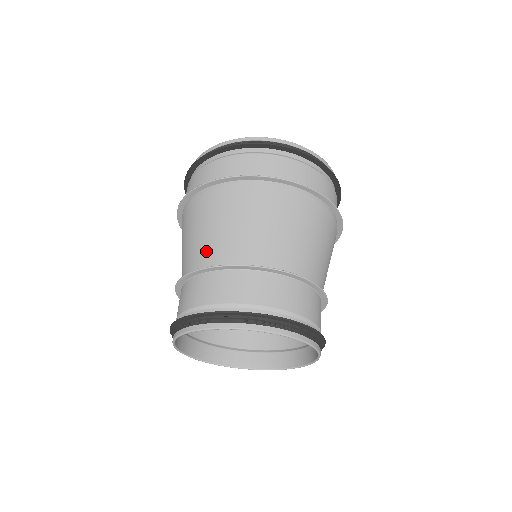
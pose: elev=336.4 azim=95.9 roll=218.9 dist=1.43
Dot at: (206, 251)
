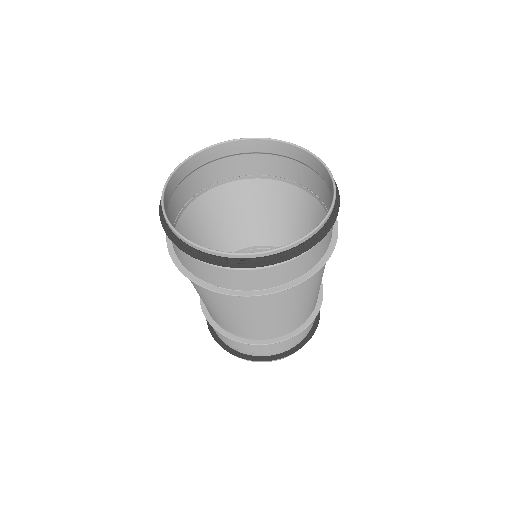
Dot at: (242, 329)
